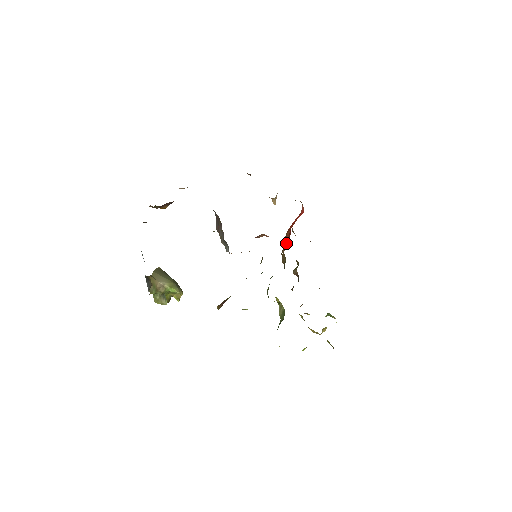
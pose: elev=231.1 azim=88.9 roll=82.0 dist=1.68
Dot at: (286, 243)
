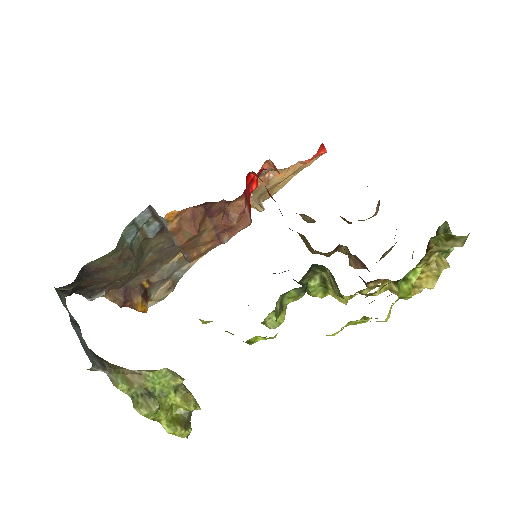
Dot at: occluded
